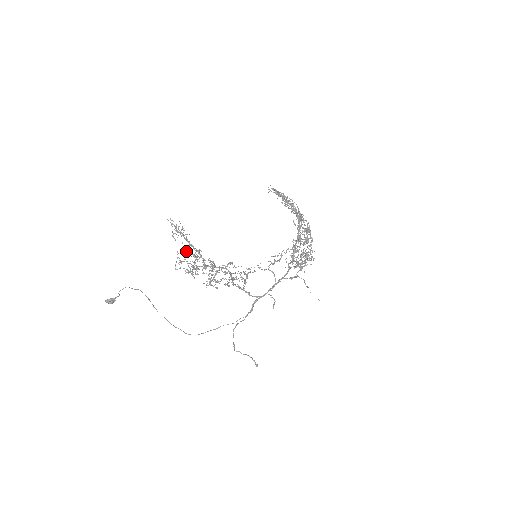
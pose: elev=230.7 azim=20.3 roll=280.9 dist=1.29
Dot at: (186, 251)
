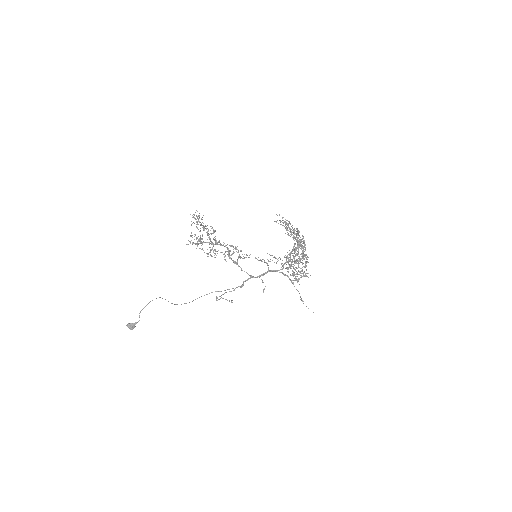
Dot at: (197, 227)
